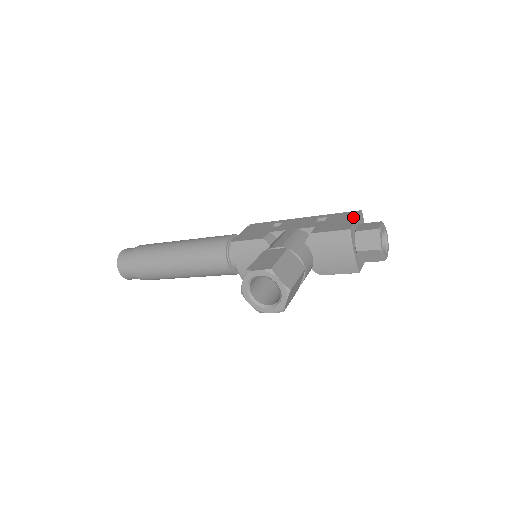
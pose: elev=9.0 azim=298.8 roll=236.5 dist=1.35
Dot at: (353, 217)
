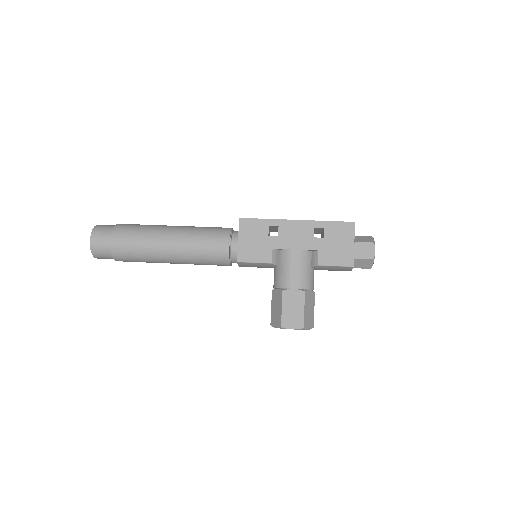
Dot at: (350, 239)
